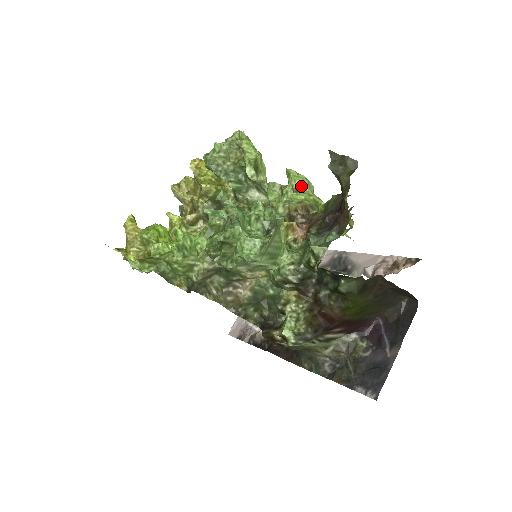
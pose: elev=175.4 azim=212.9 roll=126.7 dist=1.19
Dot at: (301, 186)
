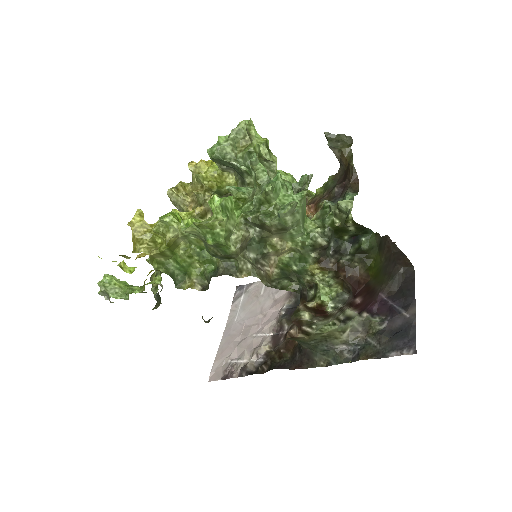
Dot at: (291, 182)
